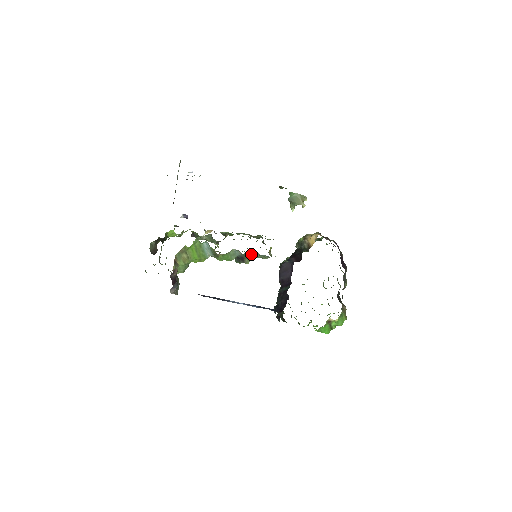
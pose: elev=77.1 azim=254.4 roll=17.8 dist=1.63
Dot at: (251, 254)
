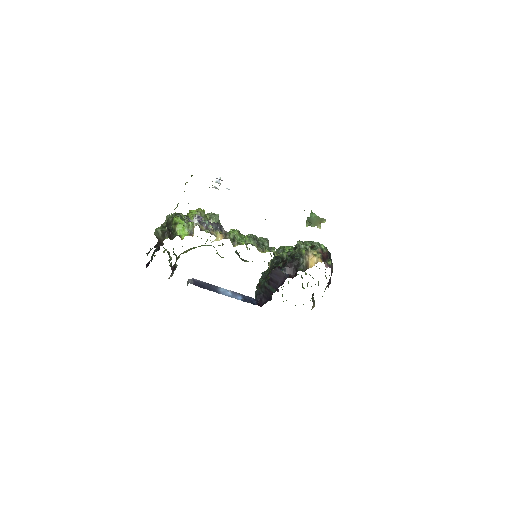
Dot at: (252, 261)
